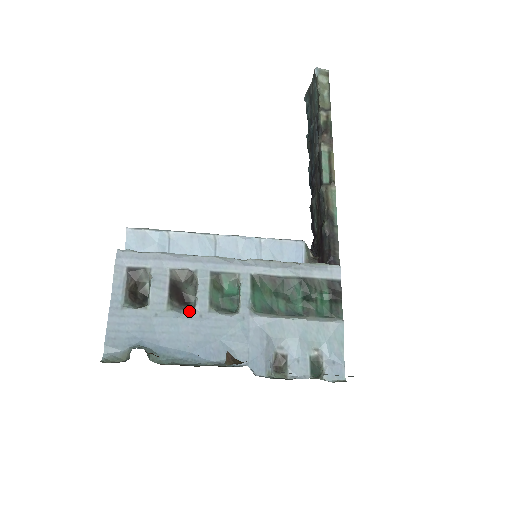
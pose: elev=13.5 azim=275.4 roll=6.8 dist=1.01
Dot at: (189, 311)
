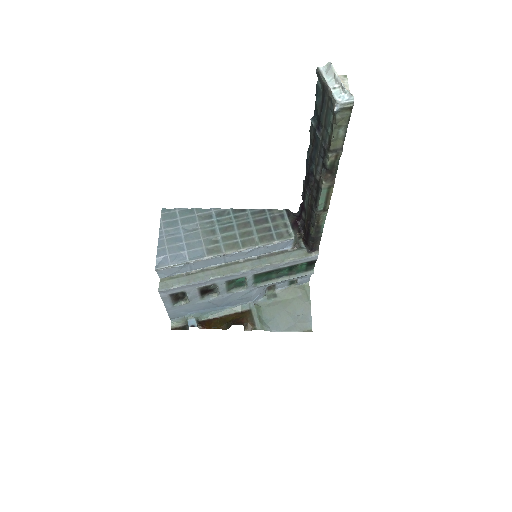
Dot at: (215, 297)
